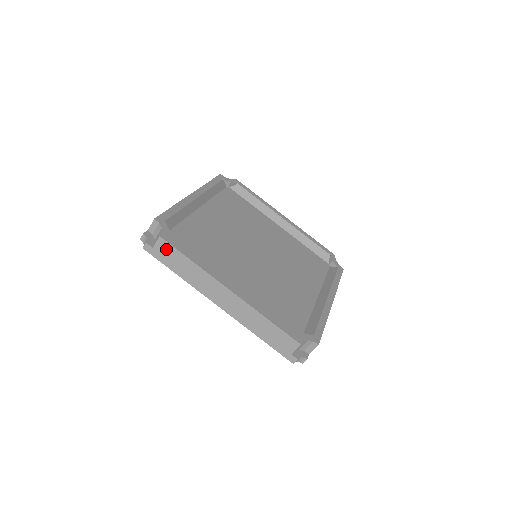
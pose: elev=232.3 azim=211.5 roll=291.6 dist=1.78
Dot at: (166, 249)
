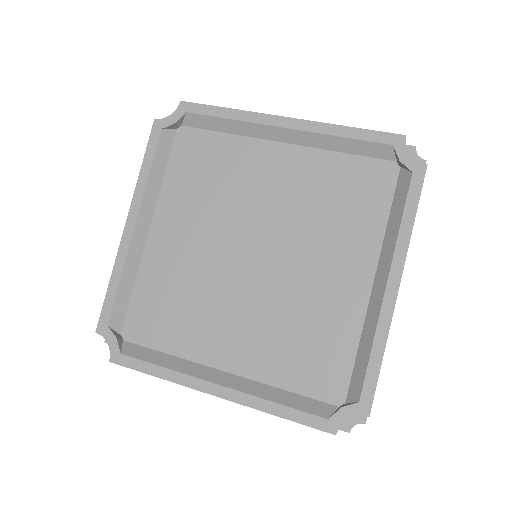
Dot at: occluded
